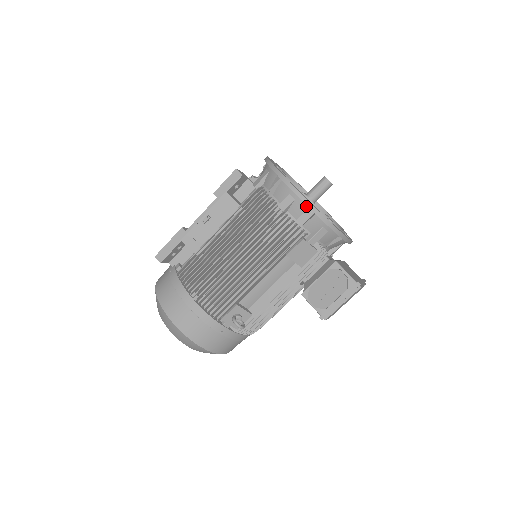
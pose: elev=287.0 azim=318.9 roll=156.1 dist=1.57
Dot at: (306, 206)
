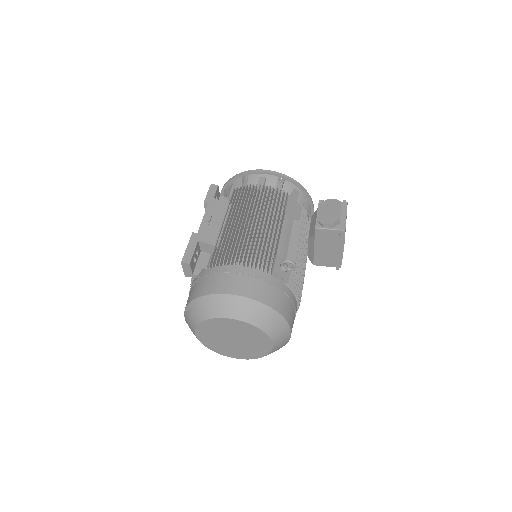
Dot at: (276, 177)
